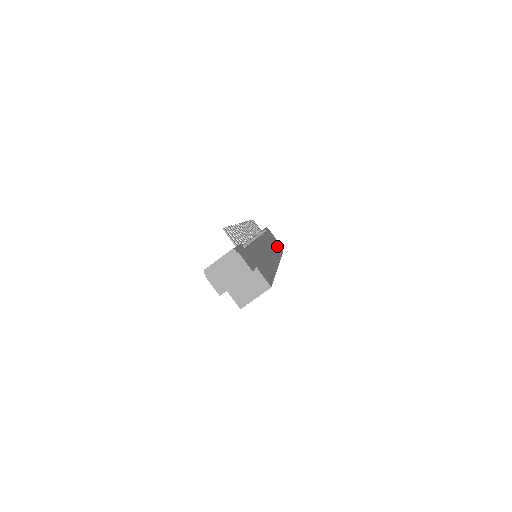
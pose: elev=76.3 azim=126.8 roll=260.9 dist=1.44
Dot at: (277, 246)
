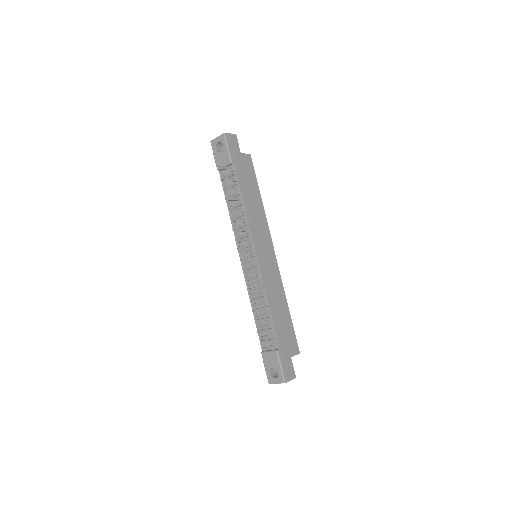
Dot at: (249, 172)
